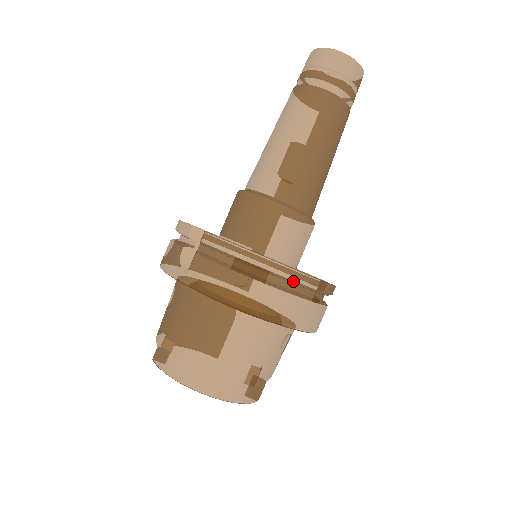
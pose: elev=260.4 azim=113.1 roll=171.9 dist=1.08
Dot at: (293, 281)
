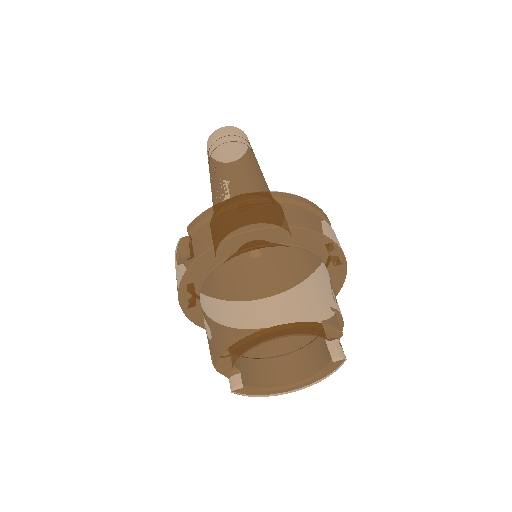
Dot at: (272, 198)
